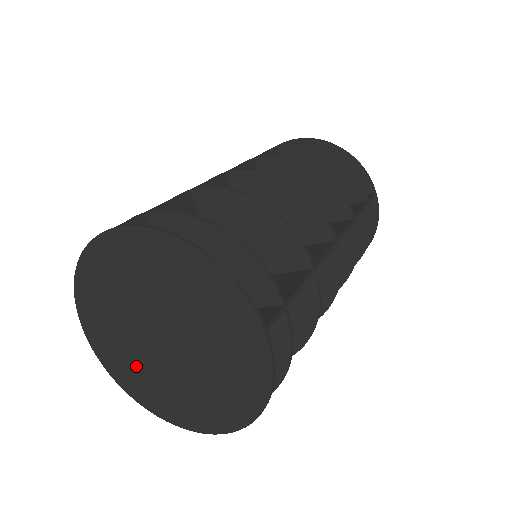
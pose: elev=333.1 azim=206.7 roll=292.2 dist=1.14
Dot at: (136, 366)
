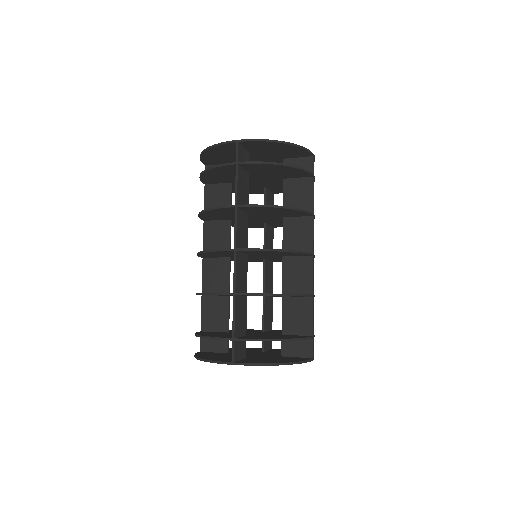
Dot at: occluded
